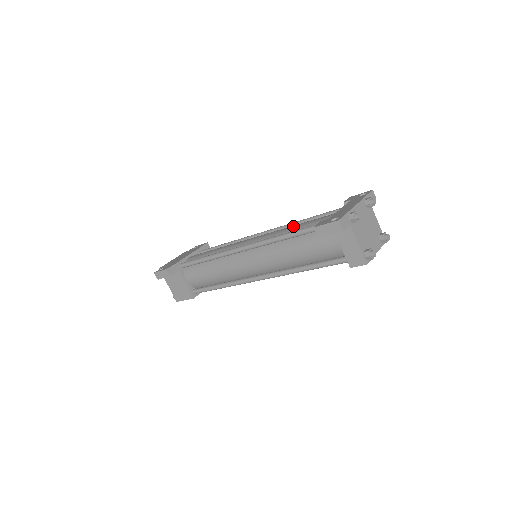
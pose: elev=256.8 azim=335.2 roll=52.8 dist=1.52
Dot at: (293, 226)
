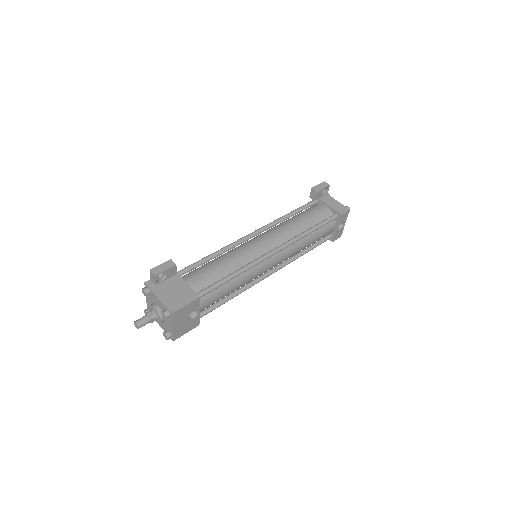
Dot at: occluded
